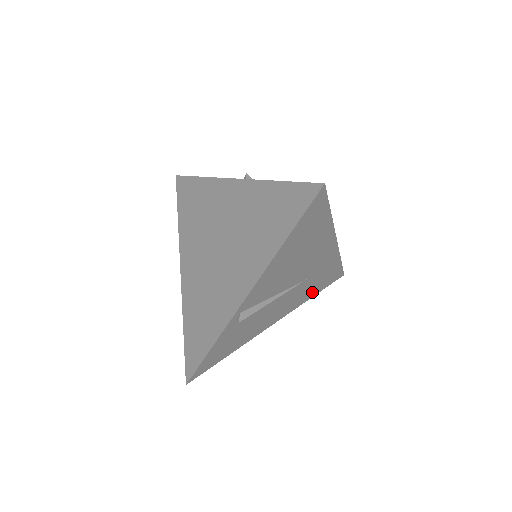
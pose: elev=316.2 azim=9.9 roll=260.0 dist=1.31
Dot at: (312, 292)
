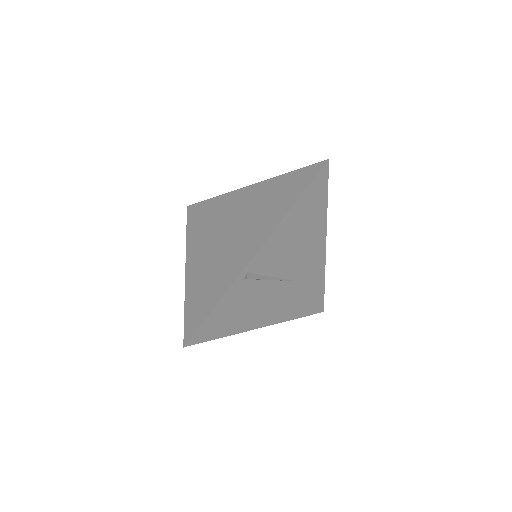
Dot at: (298, 310)
